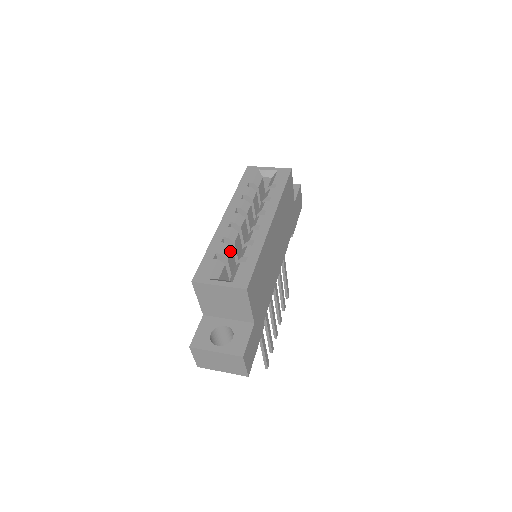
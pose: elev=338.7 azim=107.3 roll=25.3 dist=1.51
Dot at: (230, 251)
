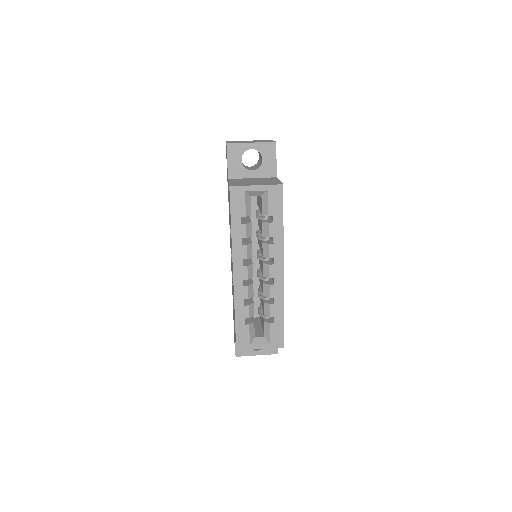
Dot at: (253, 307)
